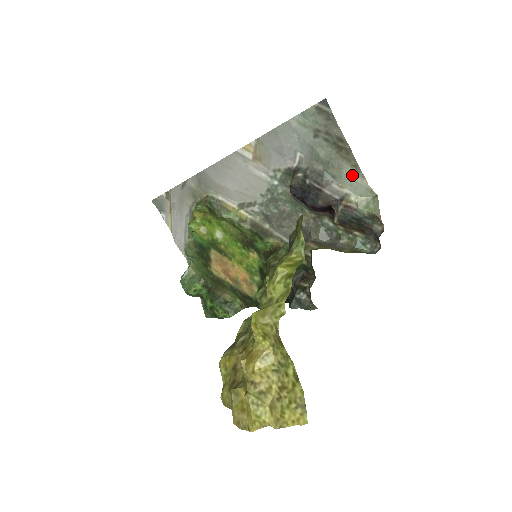
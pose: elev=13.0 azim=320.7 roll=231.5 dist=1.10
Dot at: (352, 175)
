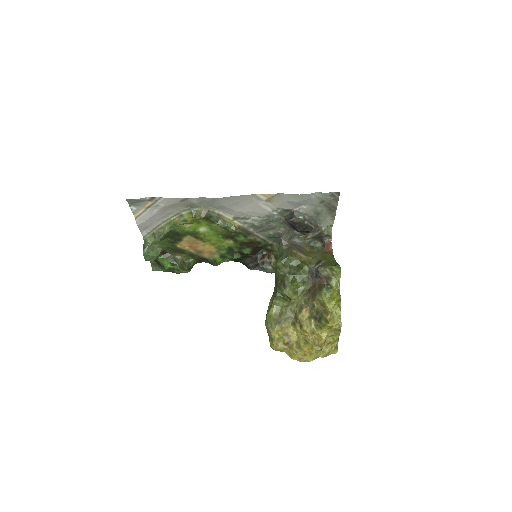
Dot at: (329, 220)
